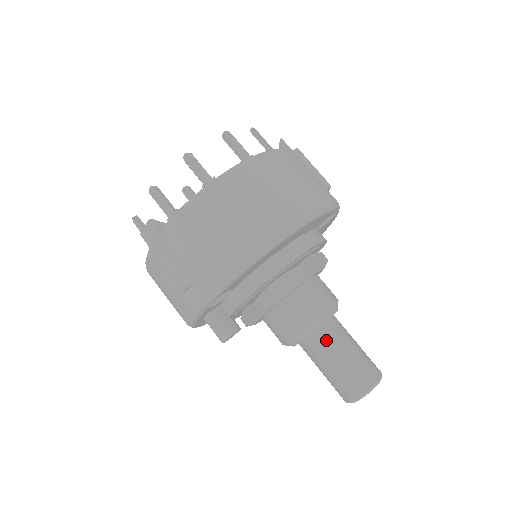
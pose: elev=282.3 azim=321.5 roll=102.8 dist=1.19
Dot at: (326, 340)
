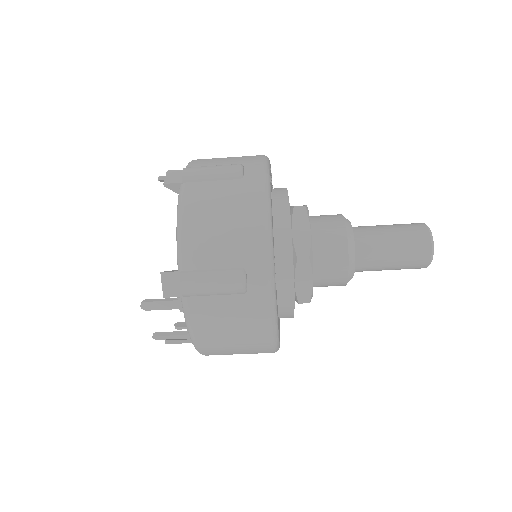
Dot at: occluded
